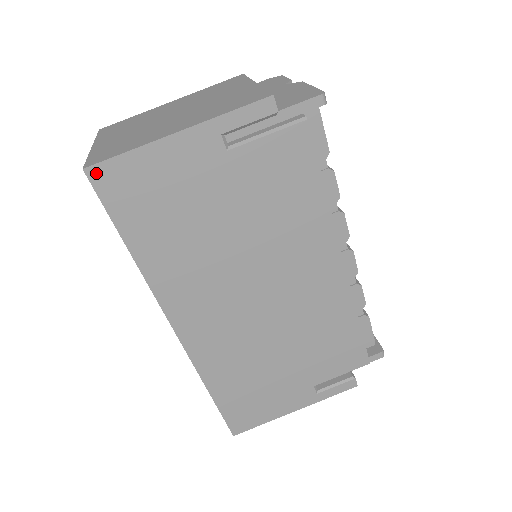
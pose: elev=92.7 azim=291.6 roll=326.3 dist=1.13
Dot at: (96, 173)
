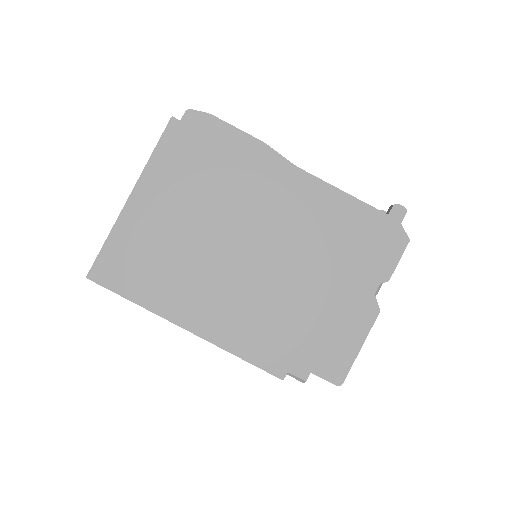
Dot at: (99, 282)
